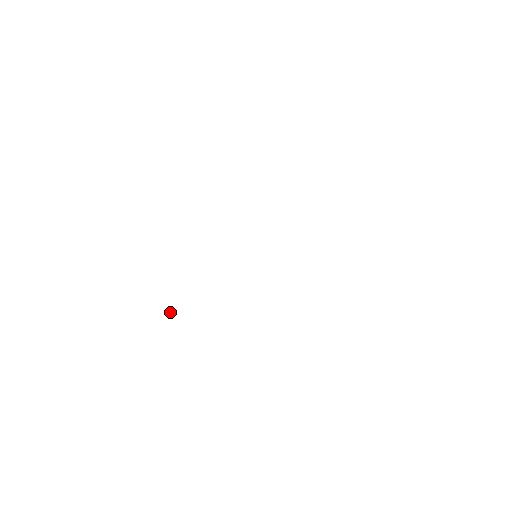
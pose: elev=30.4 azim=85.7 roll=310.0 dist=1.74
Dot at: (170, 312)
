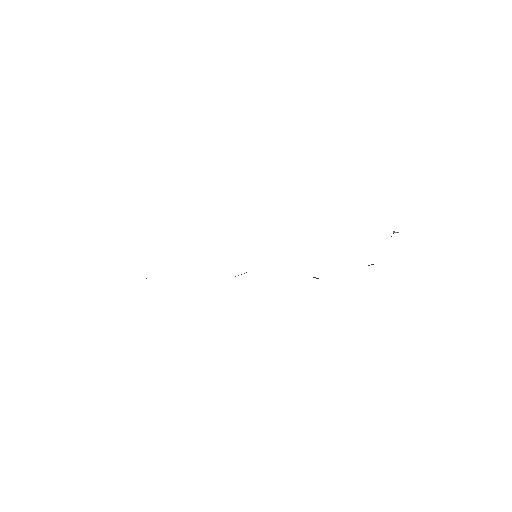
Dot at: occluded
